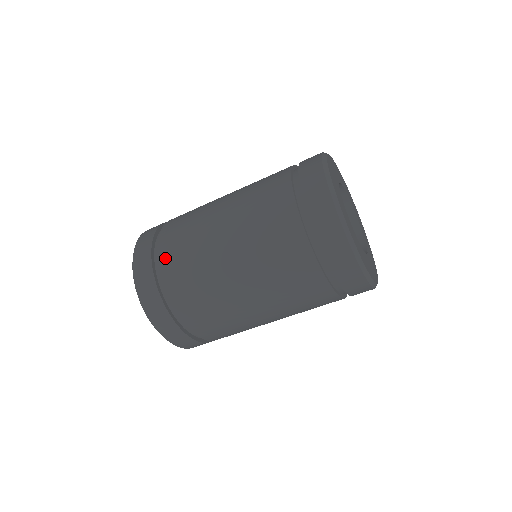
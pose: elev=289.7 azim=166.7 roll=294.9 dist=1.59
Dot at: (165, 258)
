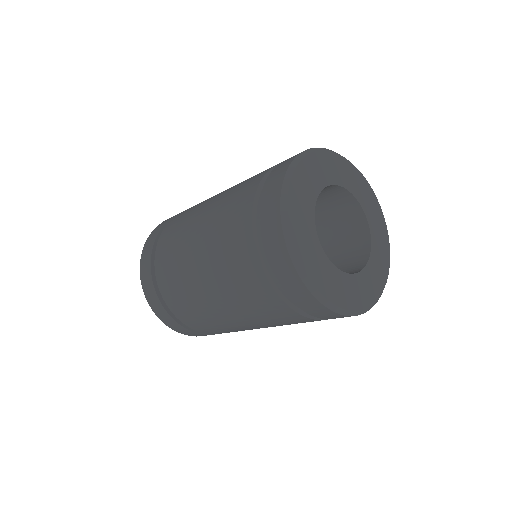
Dot at: (167, 228)
